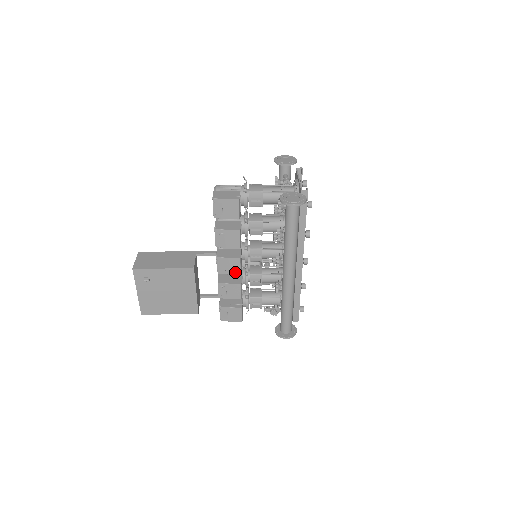
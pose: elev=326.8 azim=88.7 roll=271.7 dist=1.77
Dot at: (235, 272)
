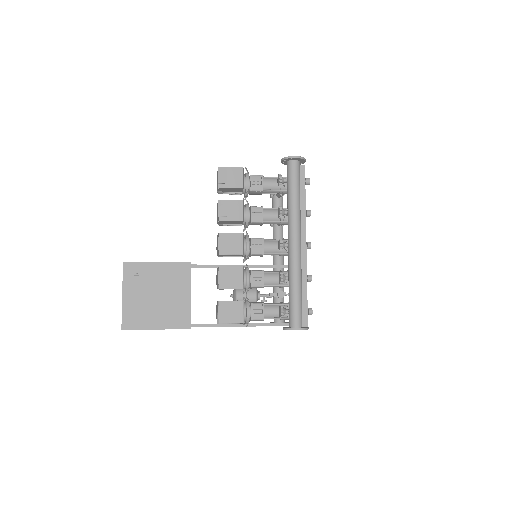
Dot at: (237, 251)
